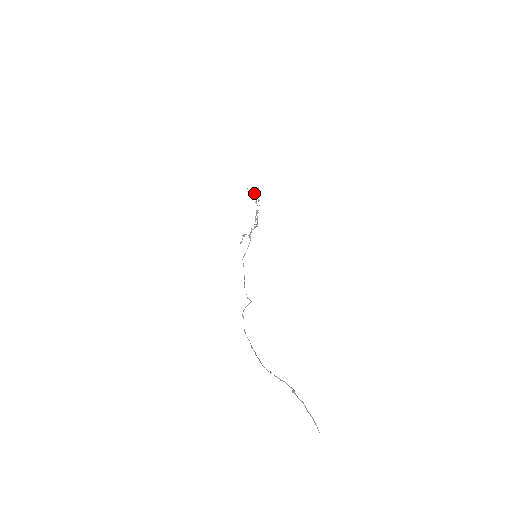
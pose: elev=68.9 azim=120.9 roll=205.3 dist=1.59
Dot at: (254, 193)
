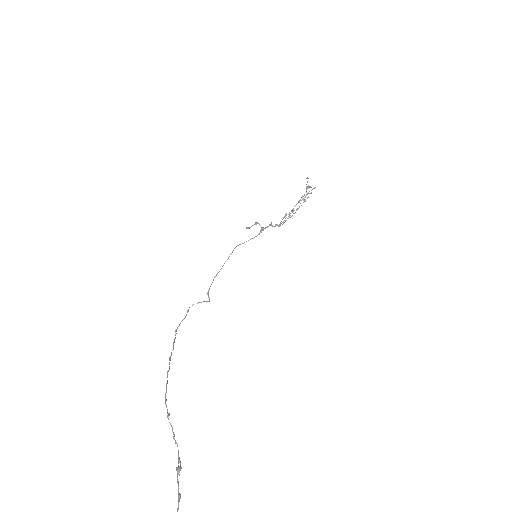
Dot at: occluded
